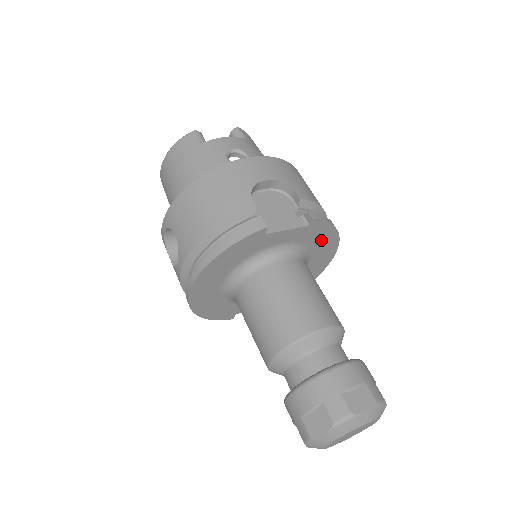
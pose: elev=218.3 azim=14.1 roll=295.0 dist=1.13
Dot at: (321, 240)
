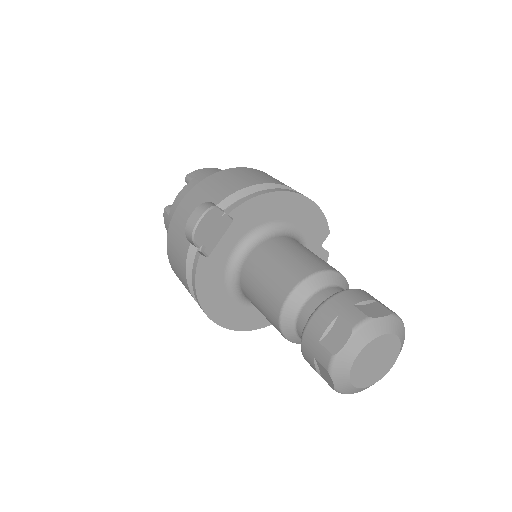
Dot at: (270, 210)
